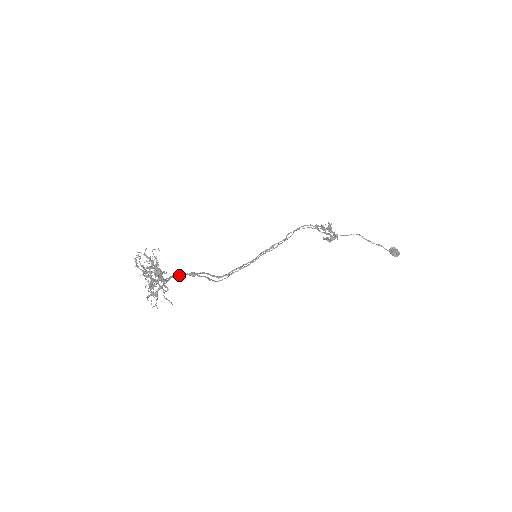
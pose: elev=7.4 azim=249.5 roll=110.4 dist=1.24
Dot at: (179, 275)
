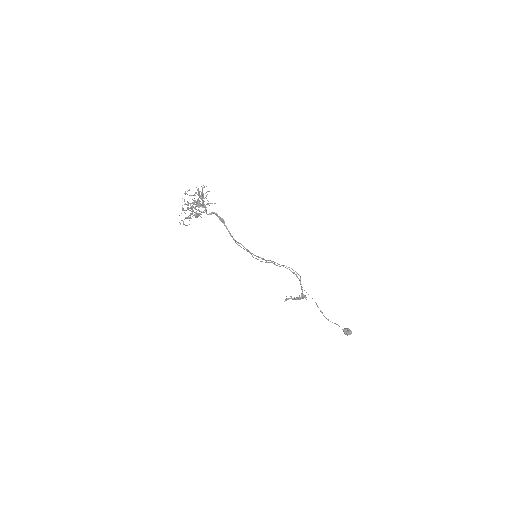
Dot at: (213, 212)
